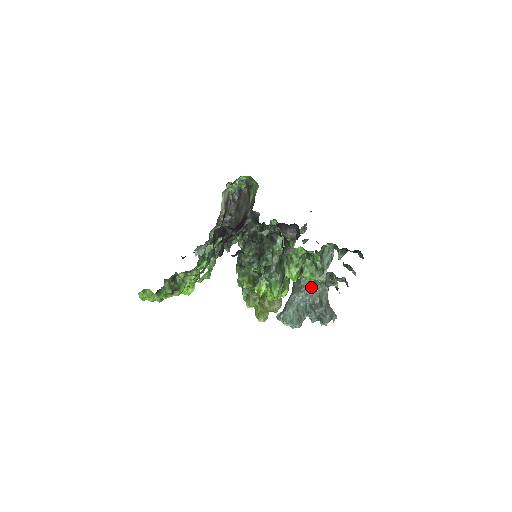
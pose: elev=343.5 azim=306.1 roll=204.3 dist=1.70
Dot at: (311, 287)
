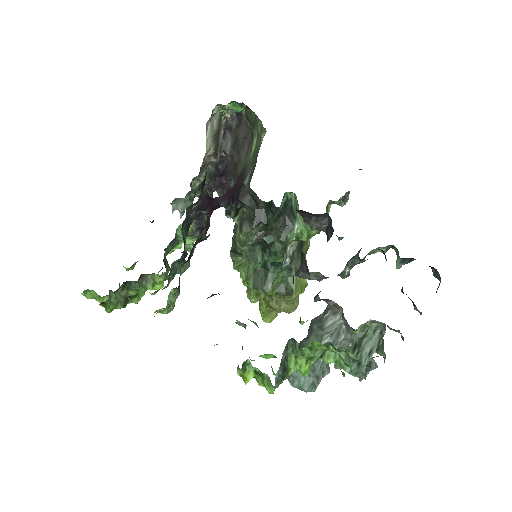
Dot at: (340, 336)
